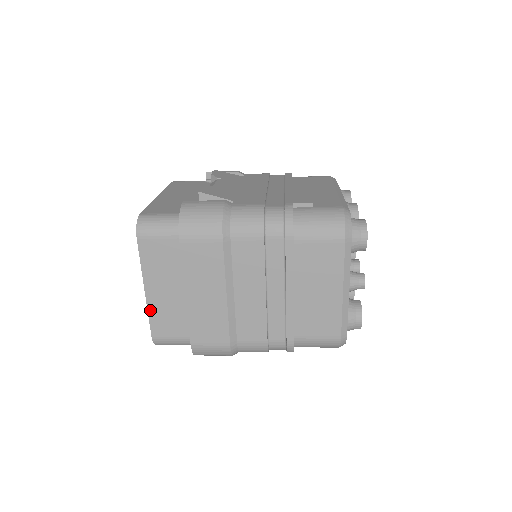
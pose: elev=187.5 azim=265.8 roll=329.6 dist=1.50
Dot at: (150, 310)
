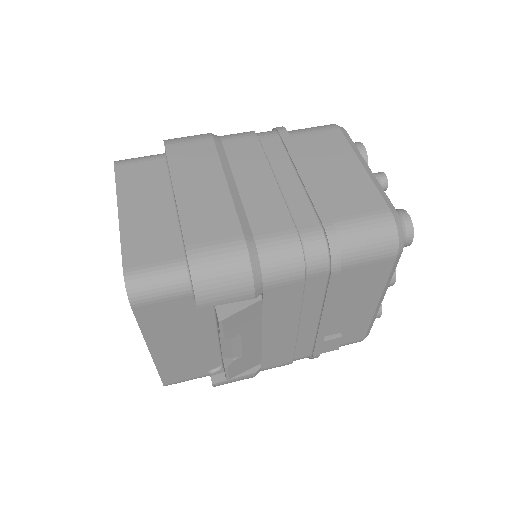
Dot at: occluded
